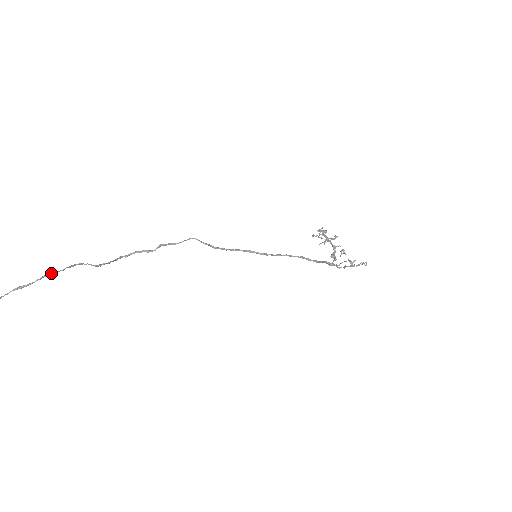
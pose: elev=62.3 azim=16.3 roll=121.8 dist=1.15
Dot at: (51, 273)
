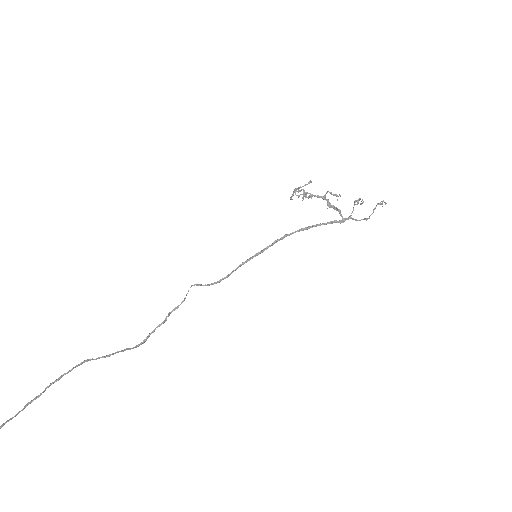
Dot at: (59, 377)
